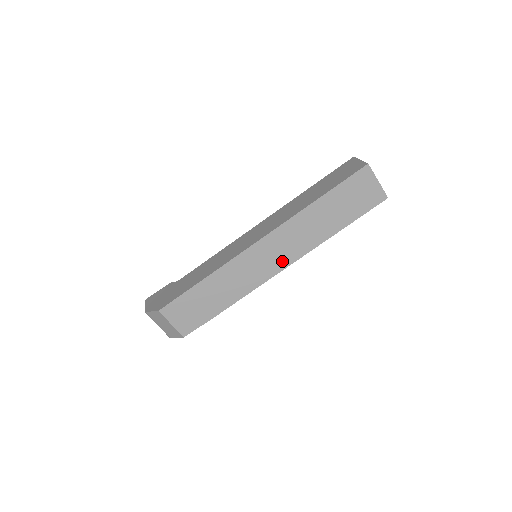
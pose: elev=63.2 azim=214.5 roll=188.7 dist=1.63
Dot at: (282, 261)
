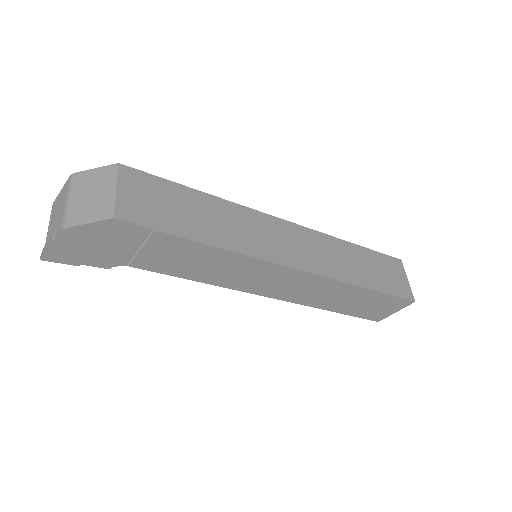
Dot at: (300, 260)
